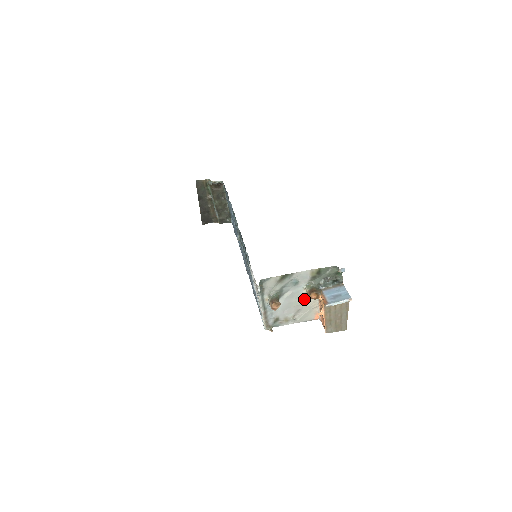
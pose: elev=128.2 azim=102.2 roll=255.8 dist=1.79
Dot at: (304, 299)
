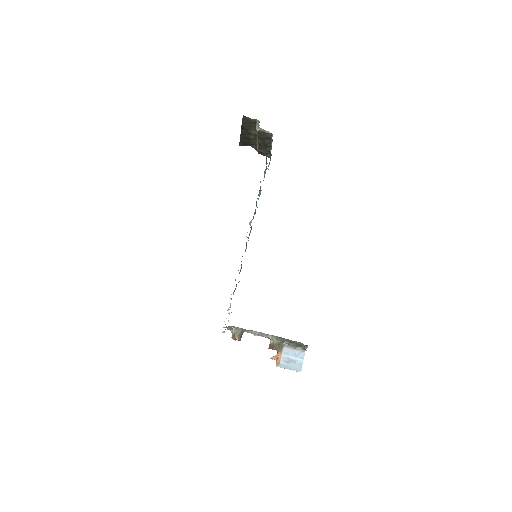
Dot at: occluded
